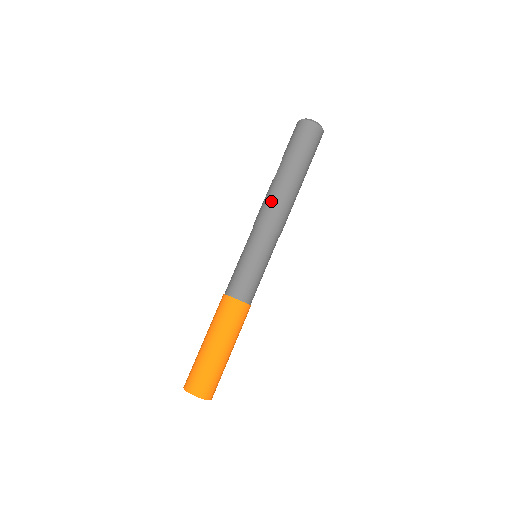
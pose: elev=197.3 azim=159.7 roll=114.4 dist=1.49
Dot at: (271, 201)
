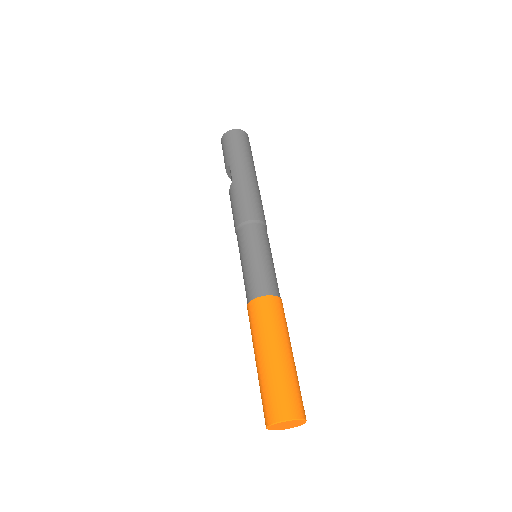
Dot at: (245, 198)
